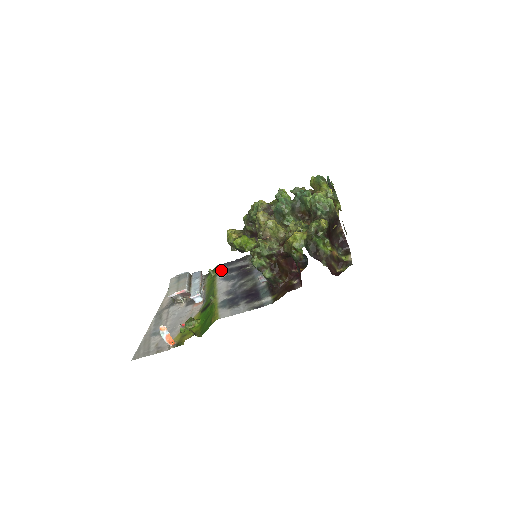
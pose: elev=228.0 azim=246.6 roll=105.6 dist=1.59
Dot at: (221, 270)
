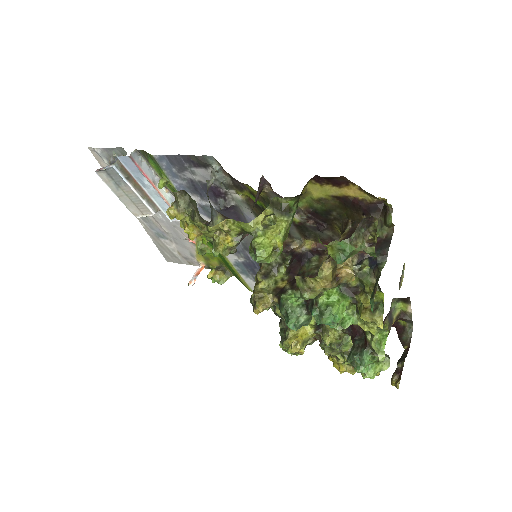
Dot at: (175, 180)
